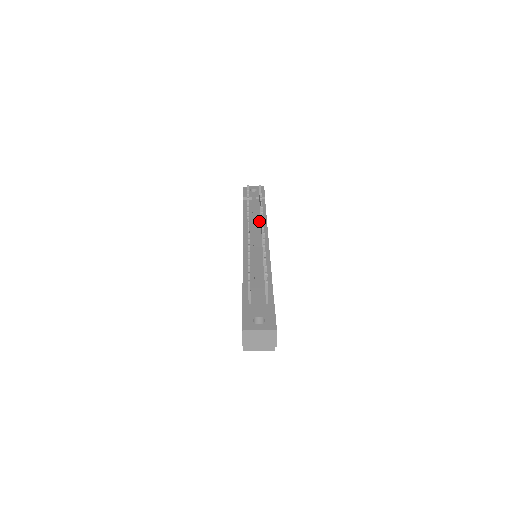
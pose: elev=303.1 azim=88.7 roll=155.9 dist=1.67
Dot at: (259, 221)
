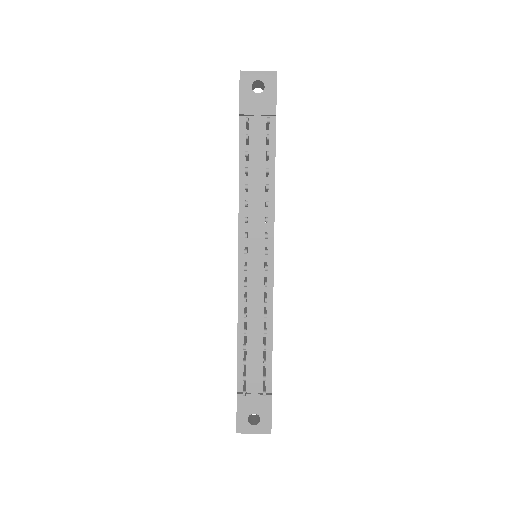
Dot at: (263, 194)
